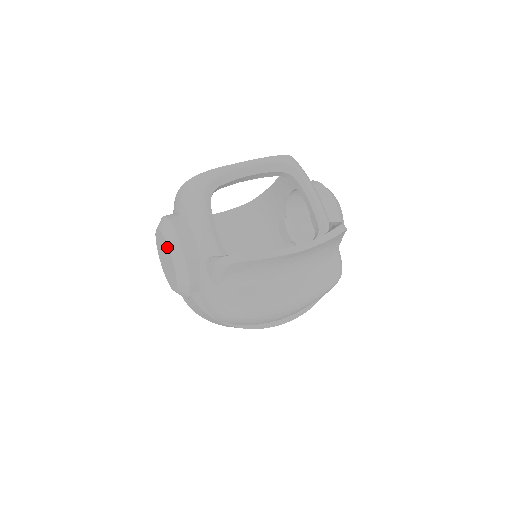
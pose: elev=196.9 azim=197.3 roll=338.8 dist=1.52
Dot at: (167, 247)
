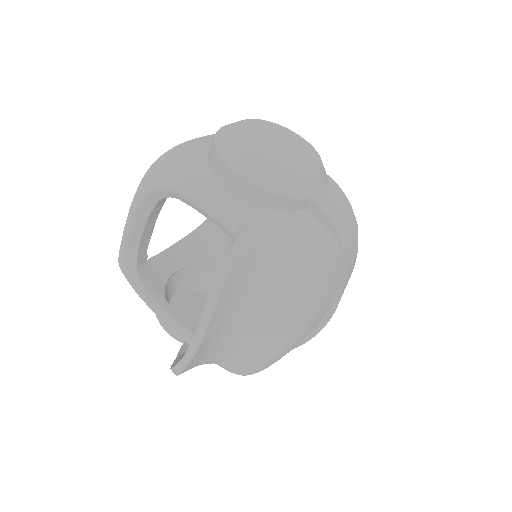
Dot at: occluded
